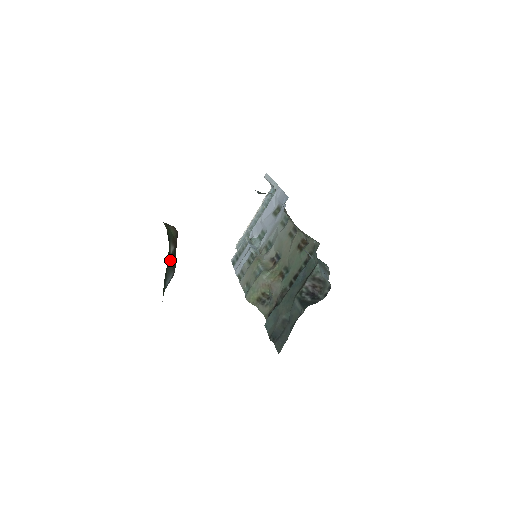
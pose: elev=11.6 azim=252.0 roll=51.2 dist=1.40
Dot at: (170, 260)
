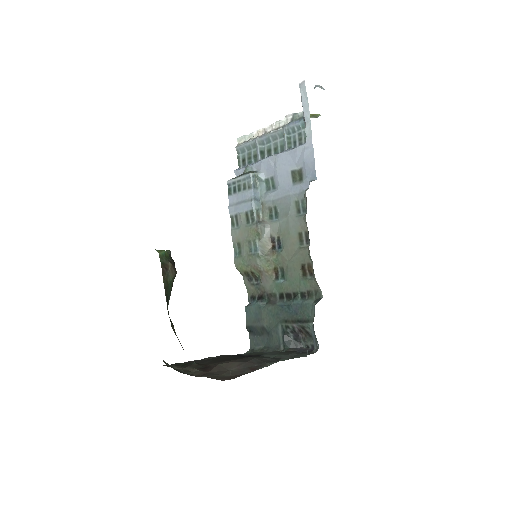
Dot at: occluded
